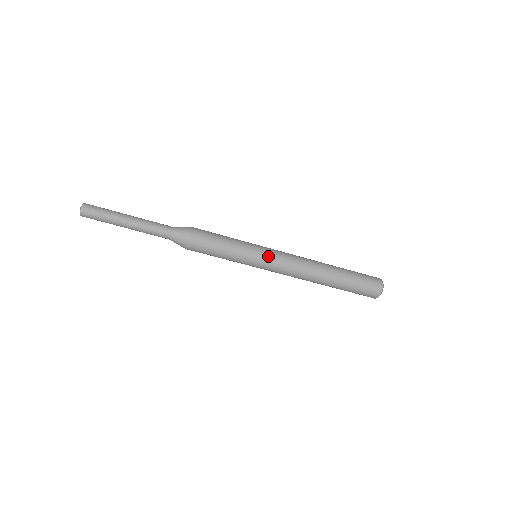
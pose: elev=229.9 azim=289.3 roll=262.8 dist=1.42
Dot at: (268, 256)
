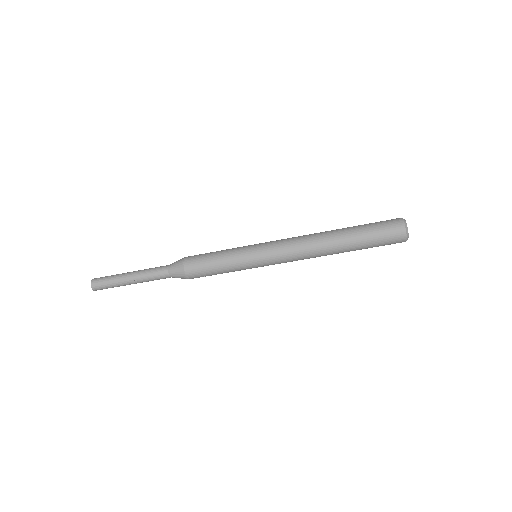
Dot at: (263, 244)
